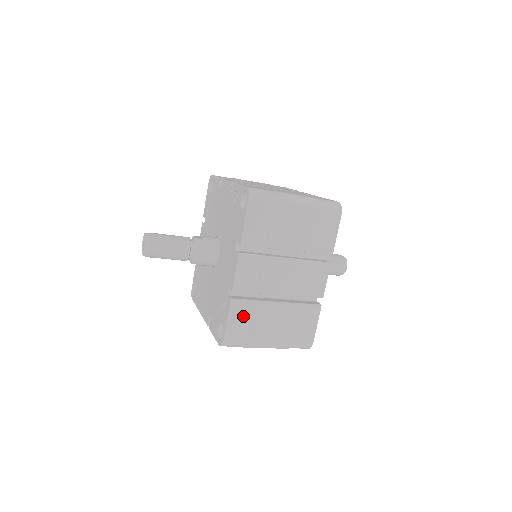
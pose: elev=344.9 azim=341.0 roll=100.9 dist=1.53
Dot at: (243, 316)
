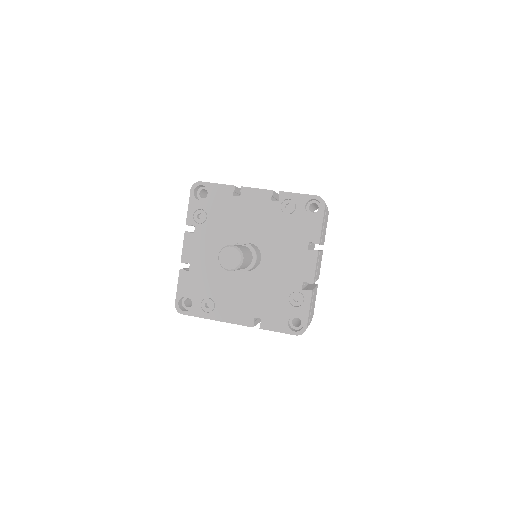
Dot at: (311, 304)
